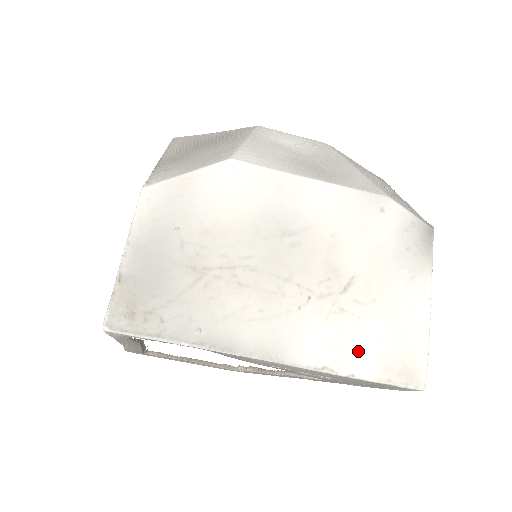
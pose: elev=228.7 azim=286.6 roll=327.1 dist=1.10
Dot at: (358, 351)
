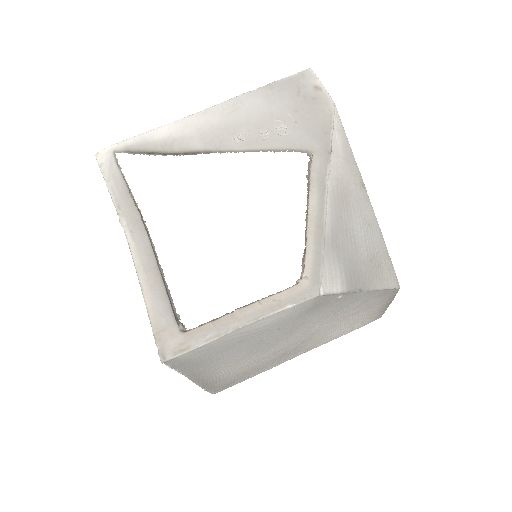
Dot at: occluded
